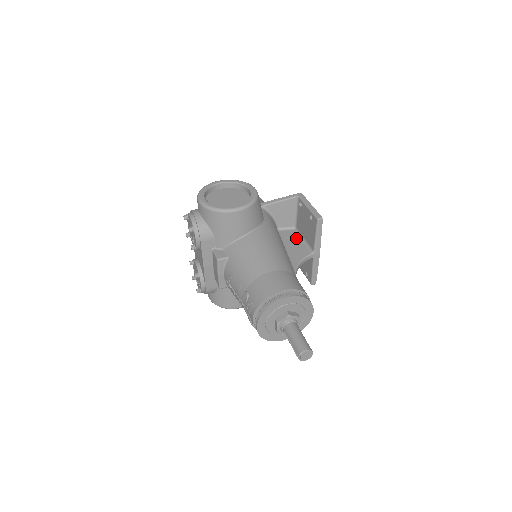
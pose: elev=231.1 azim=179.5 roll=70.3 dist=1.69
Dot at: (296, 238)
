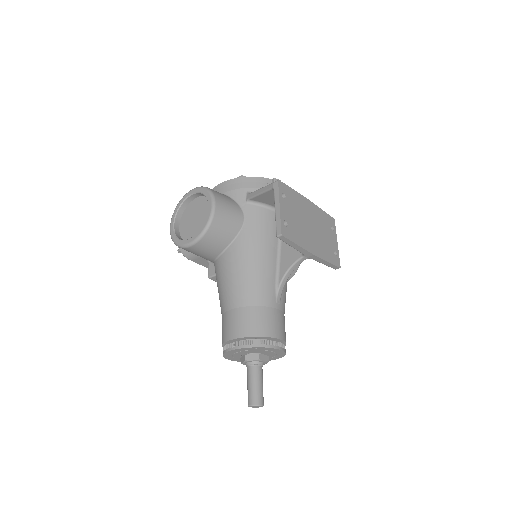
Dot at: occluded
